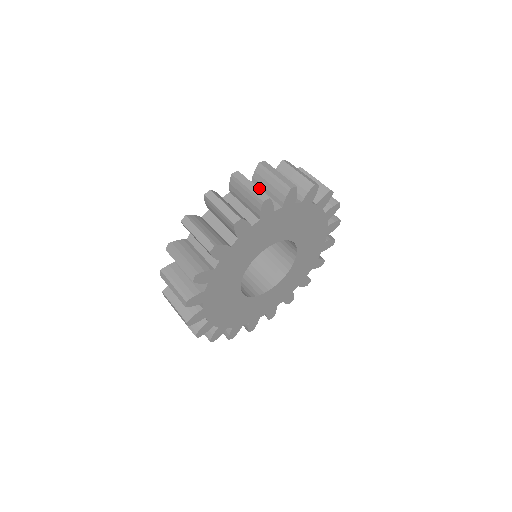
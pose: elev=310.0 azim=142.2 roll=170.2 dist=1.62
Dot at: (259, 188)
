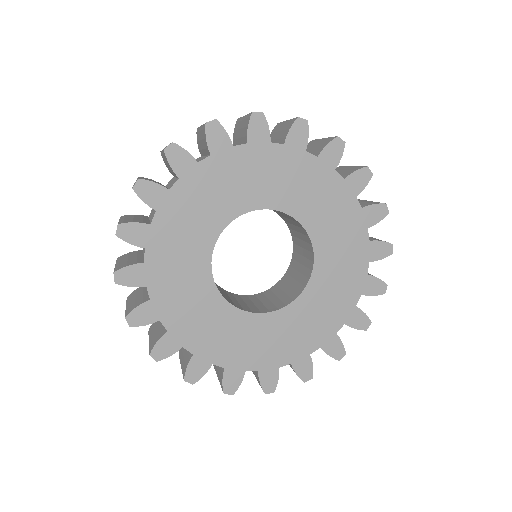
Dot at: occluded
